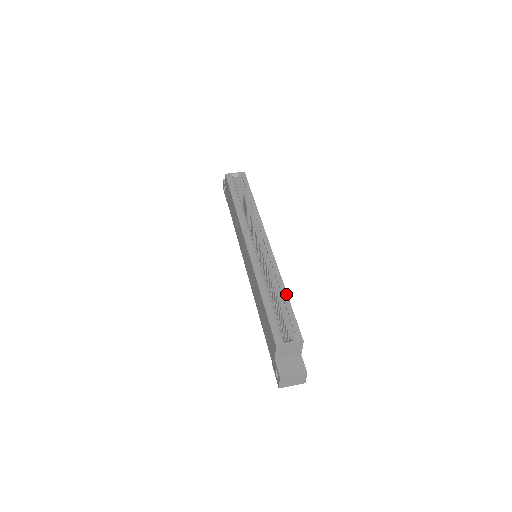
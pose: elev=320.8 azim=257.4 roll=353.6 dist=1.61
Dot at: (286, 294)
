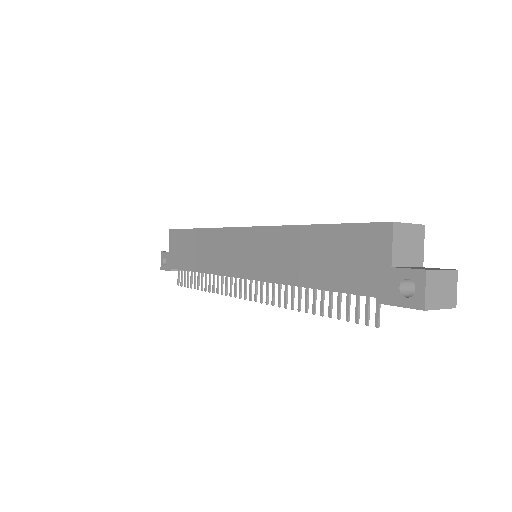
Dot at: occluded
